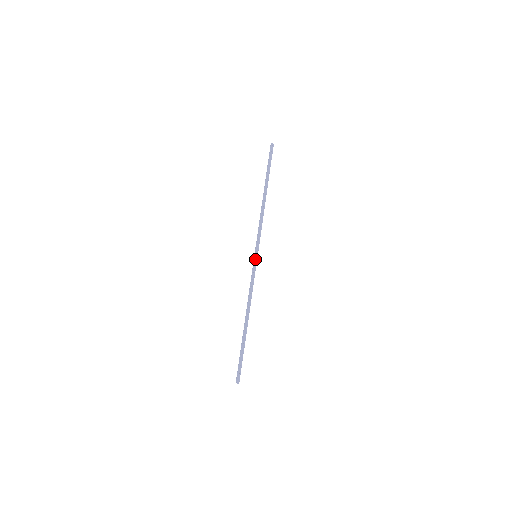
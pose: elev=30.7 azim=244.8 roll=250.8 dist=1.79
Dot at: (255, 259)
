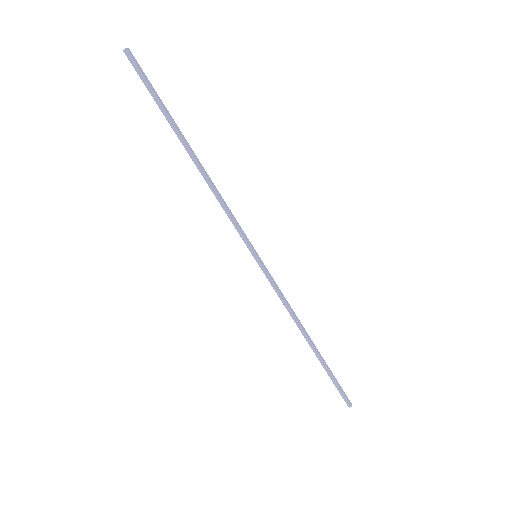
Dot at: (260, 261)
